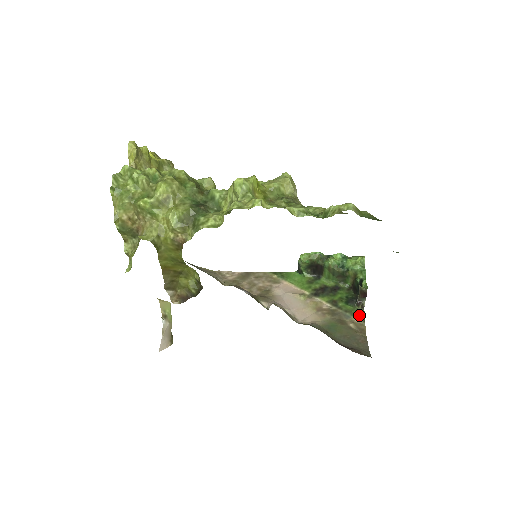
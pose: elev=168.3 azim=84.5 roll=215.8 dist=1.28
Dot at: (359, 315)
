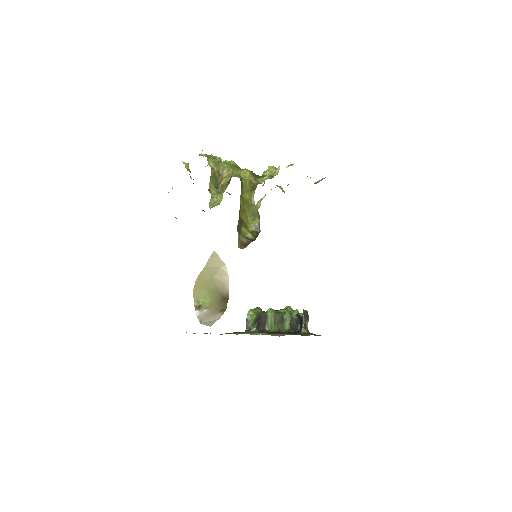
Dot at: (310, 333)
